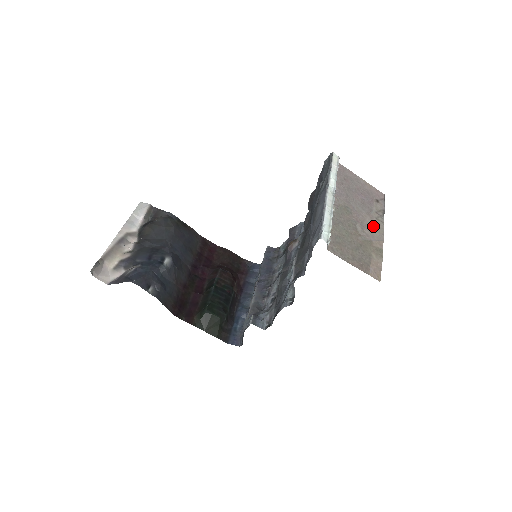
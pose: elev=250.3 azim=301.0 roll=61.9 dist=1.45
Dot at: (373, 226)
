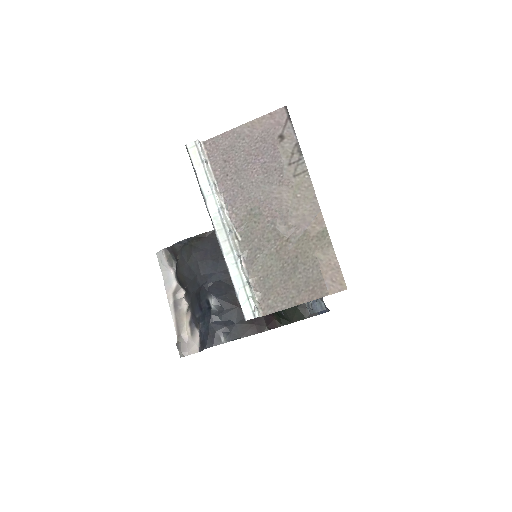
Dot at: (296, 198)
